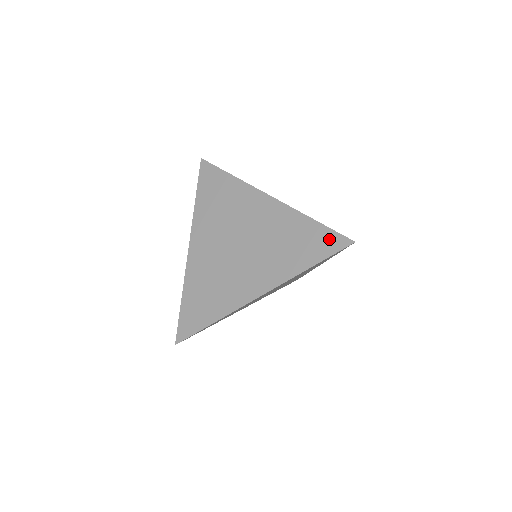
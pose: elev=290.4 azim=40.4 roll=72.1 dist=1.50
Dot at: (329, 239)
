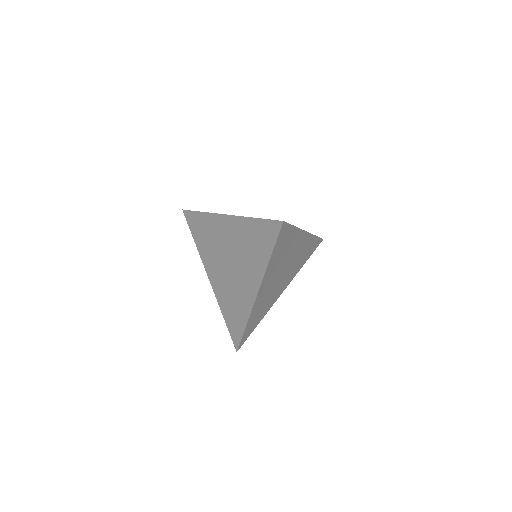
Dot at: (269, 228)
